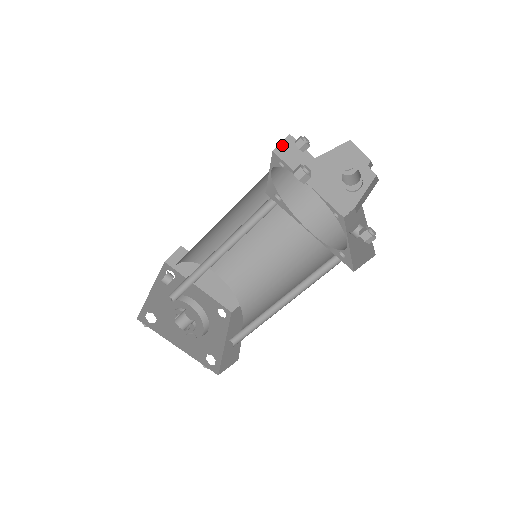
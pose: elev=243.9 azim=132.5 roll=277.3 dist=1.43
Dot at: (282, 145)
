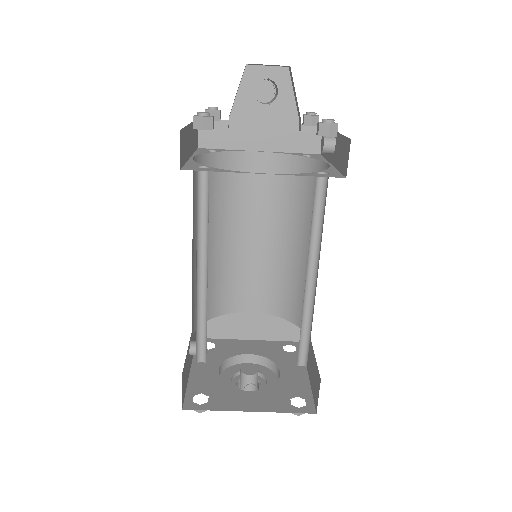
Dot at: (201, 135)
